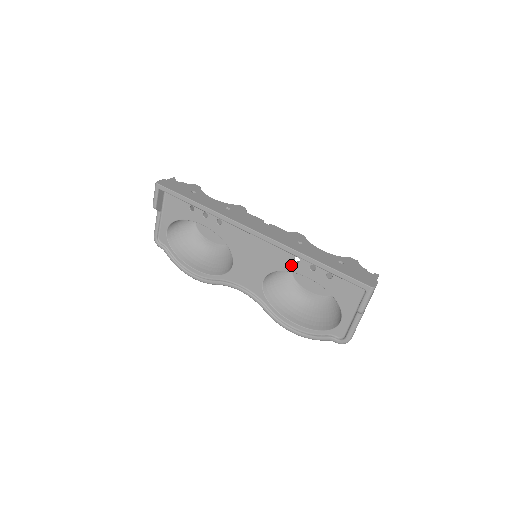
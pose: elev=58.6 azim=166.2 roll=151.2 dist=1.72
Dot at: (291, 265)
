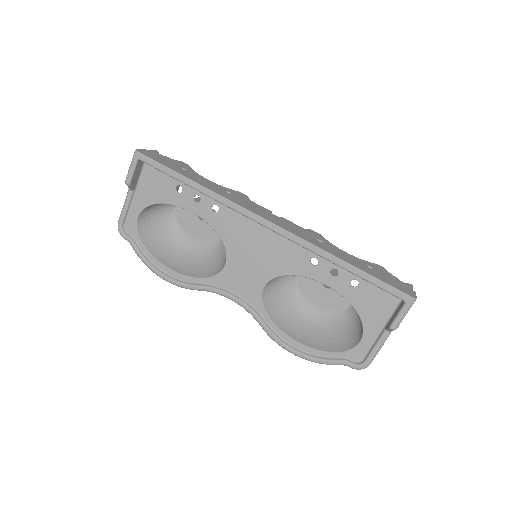
Dot at: (306, 268)
